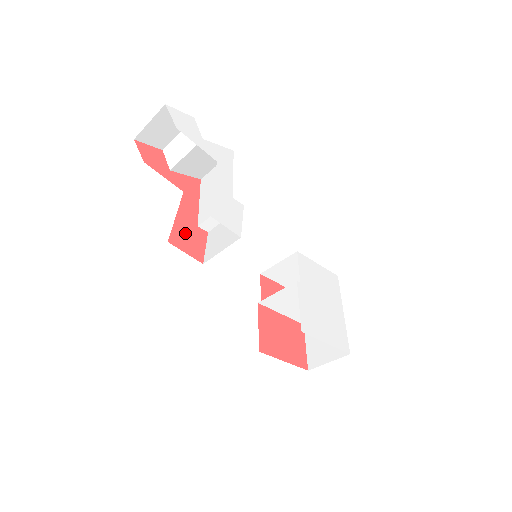
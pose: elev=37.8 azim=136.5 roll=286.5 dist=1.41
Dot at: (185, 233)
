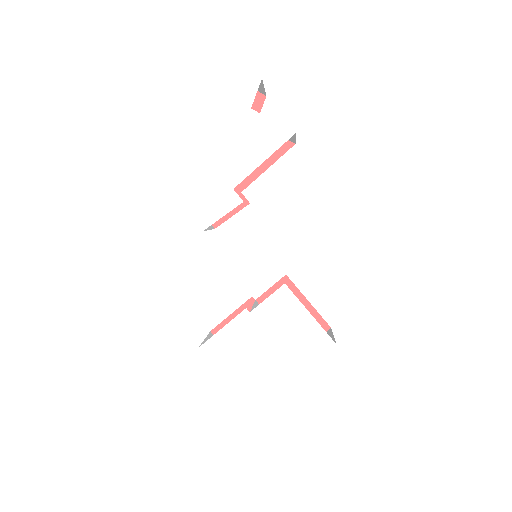
Dot at: occluded
